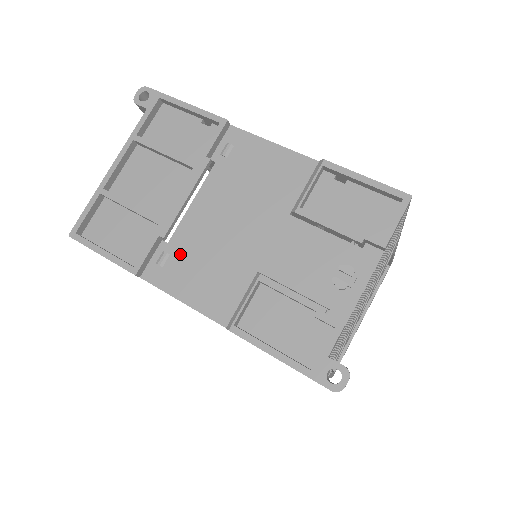
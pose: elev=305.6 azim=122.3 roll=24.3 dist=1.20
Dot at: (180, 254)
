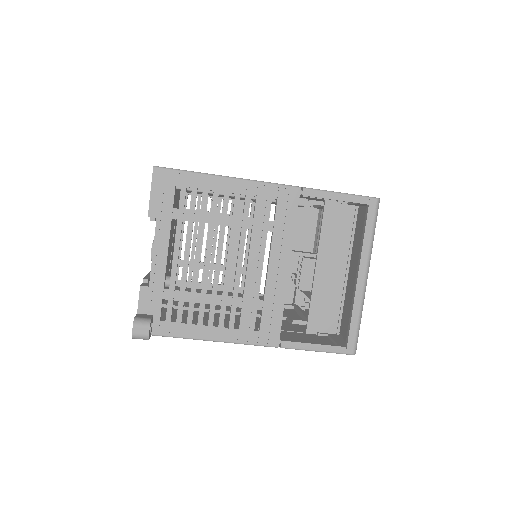
Dot at: occluded
